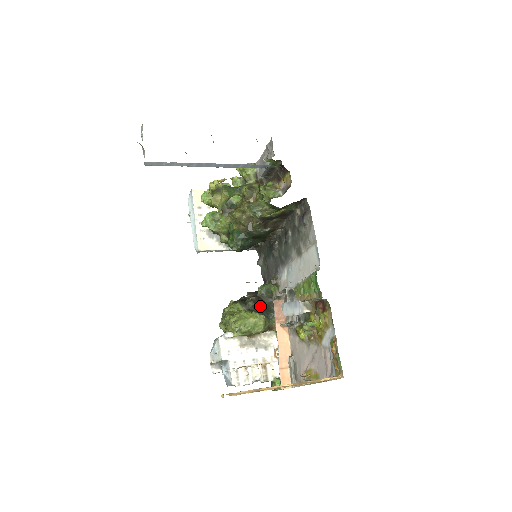
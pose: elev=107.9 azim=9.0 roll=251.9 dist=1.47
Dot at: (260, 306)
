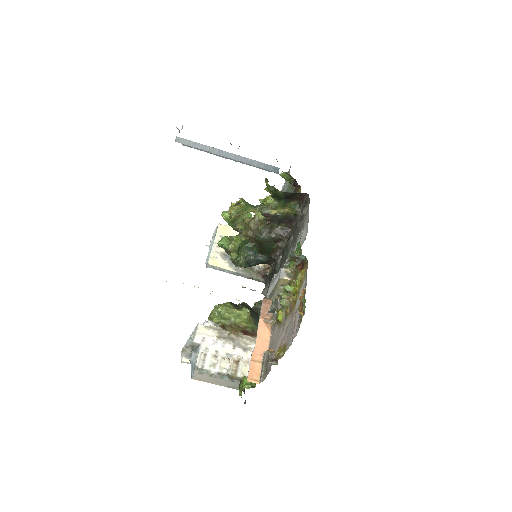
Dot at: (250, 312)
